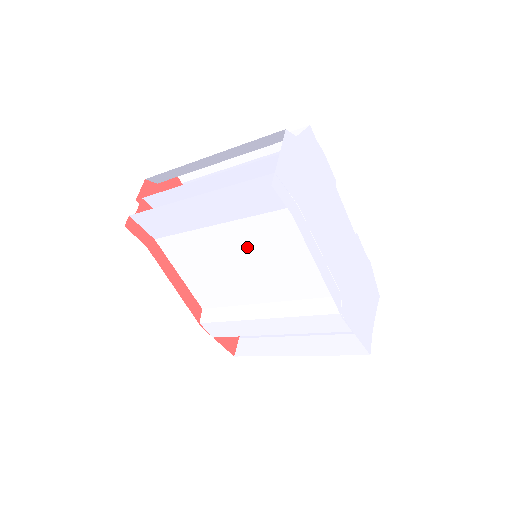
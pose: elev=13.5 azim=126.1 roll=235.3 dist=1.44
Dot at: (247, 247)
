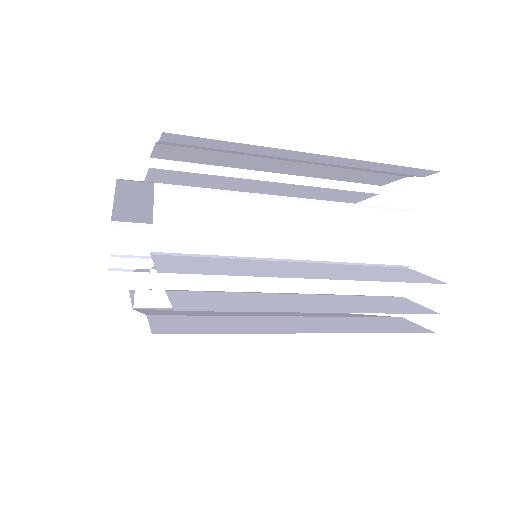
Dot at: occluded
